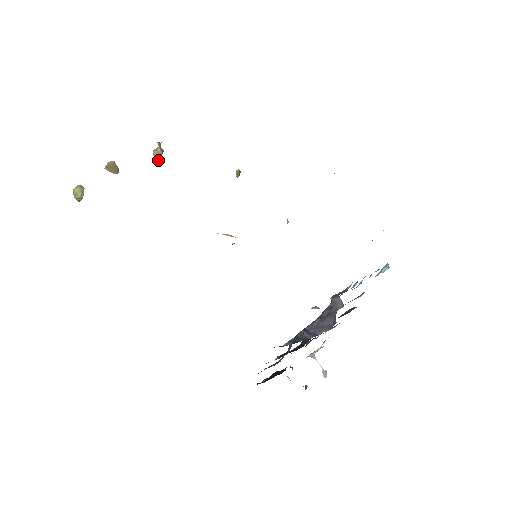
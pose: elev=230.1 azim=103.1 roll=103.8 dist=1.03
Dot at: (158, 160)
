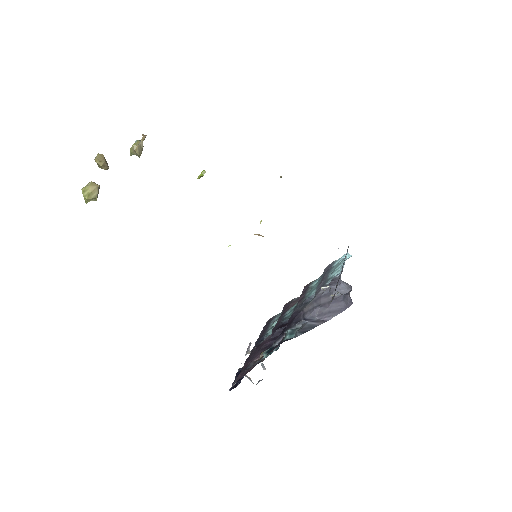
Dot at: (139, 156)
